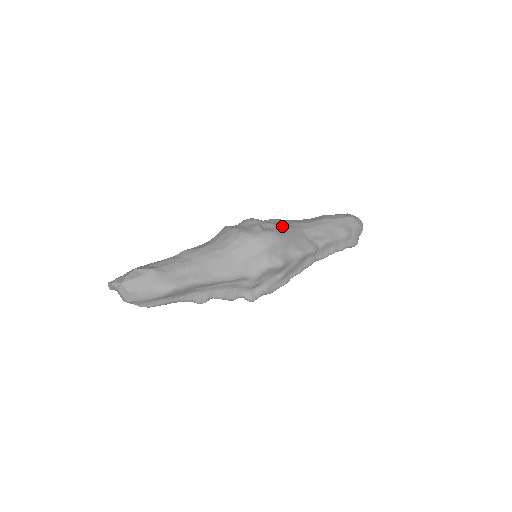
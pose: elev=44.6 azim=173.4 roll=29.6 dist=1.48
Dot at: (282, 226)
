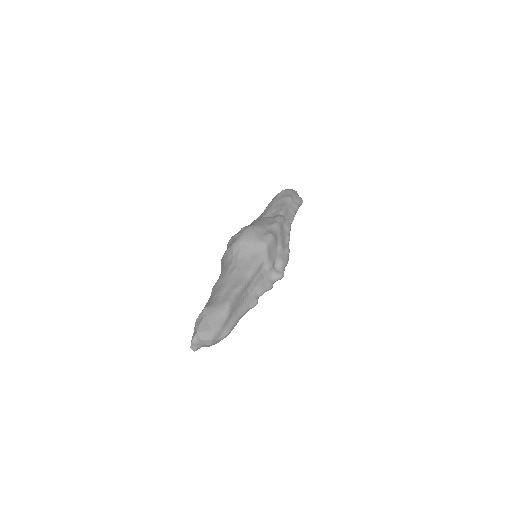
Dot at: occluded
